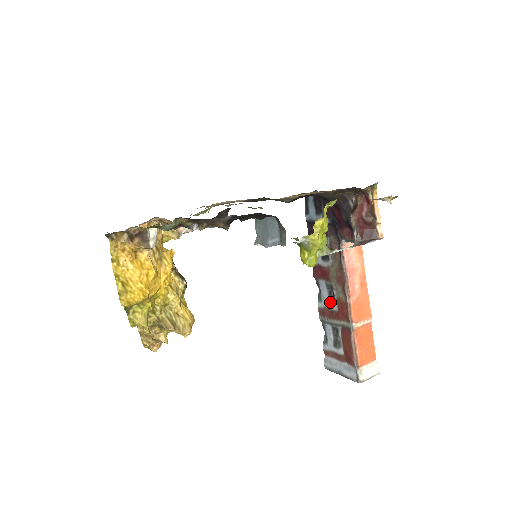
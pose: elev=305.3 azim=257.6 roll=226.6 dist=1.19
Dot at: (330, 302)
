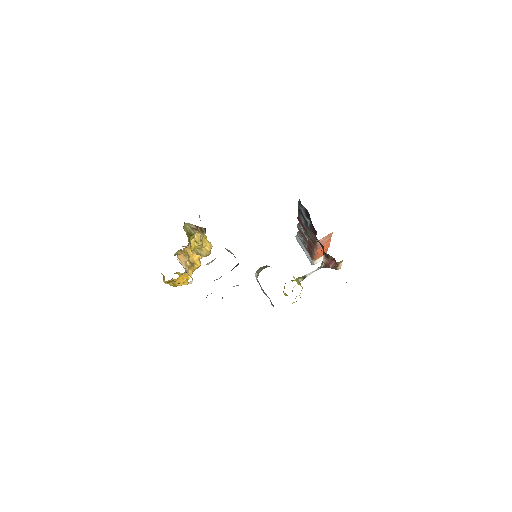
Dot at: (305, 234)
